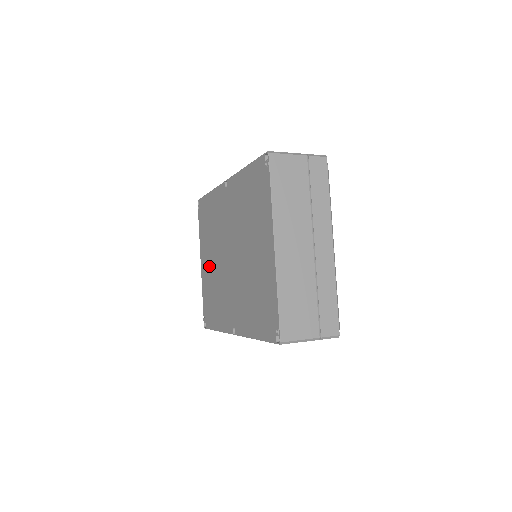
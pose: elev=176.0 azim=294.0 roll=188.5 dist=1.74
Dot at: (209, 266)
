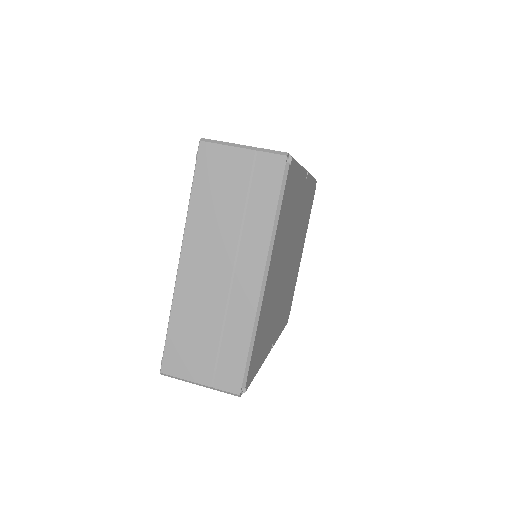
Dot at: occluded
